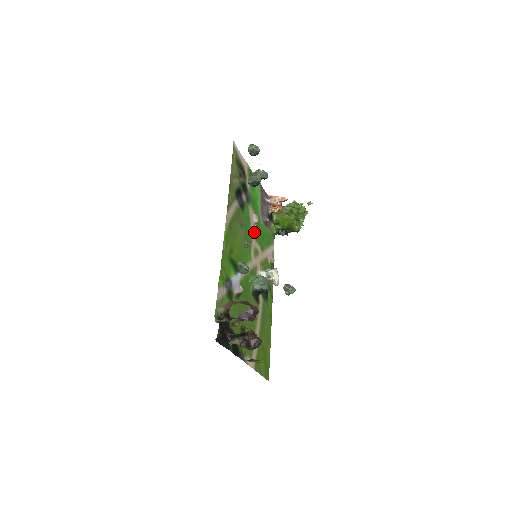
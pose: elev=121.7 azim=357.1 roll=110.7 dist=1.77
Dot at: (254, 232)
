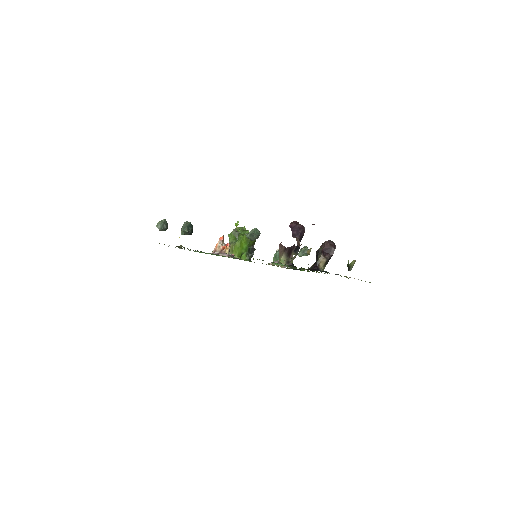
Dot at: occluded
